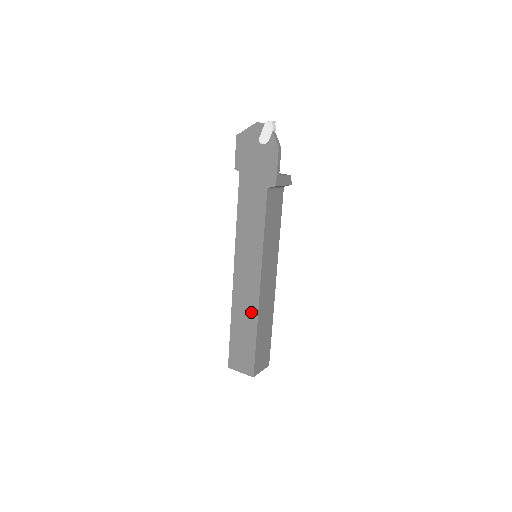
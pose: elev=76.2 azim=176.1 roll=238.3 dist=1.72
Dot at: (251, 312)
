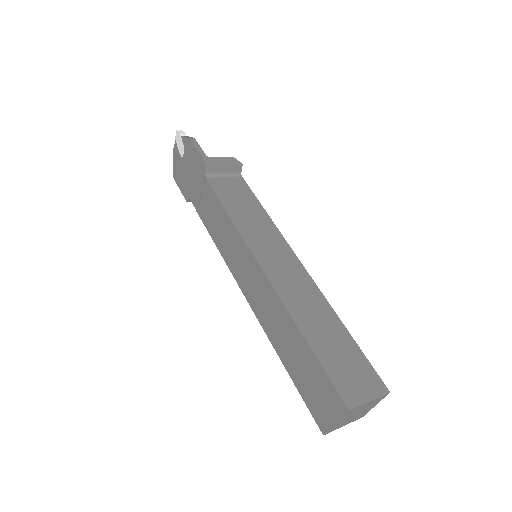
Dot at: (280, 314)
